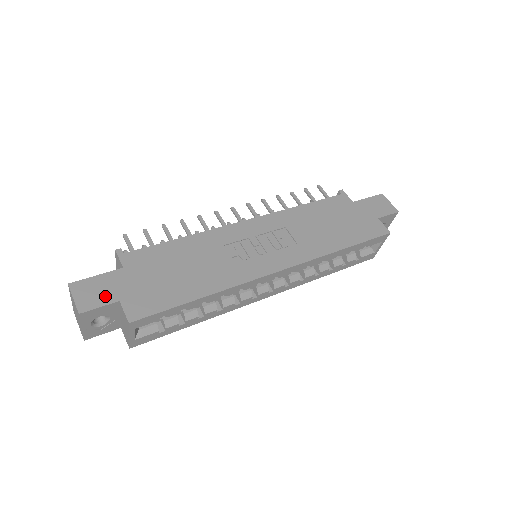
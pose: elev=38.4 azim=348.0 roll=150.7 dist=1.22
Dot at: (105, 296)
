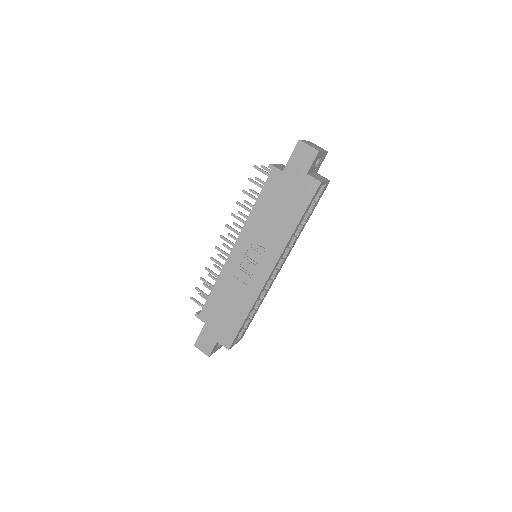
Dot at: (210, 343)
